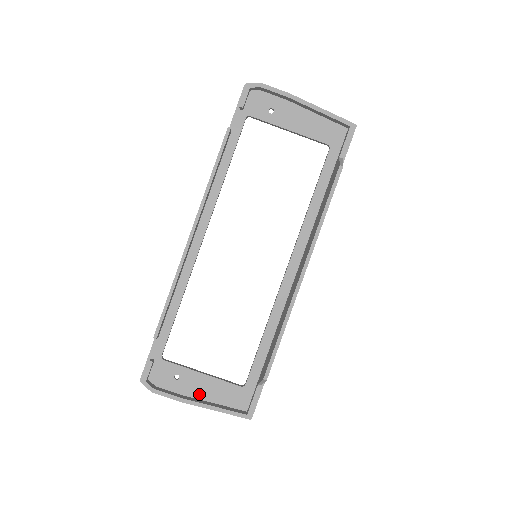
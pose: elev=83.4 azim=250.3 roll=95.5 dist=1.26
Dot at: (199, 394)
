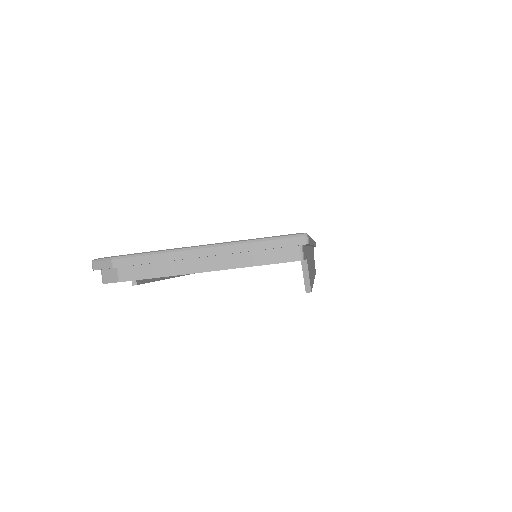
Dot at: occluded
